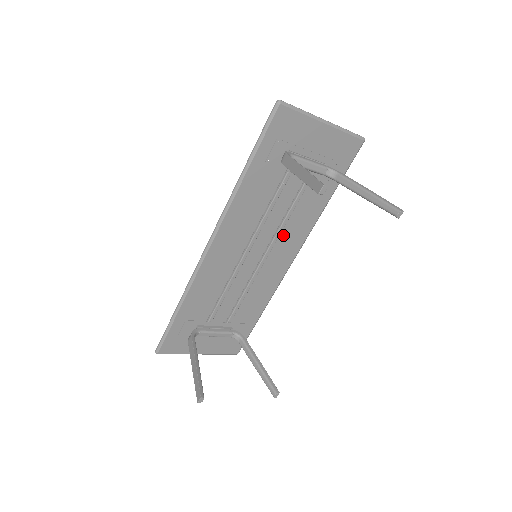
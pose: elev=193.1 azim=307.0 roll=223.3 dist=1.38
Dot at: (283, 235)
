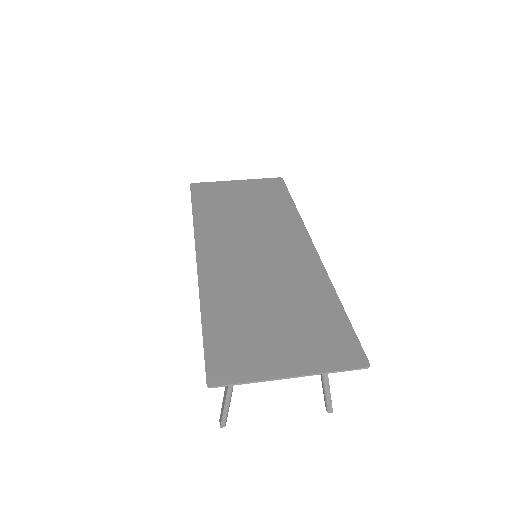
Dot at: (285, 268)
